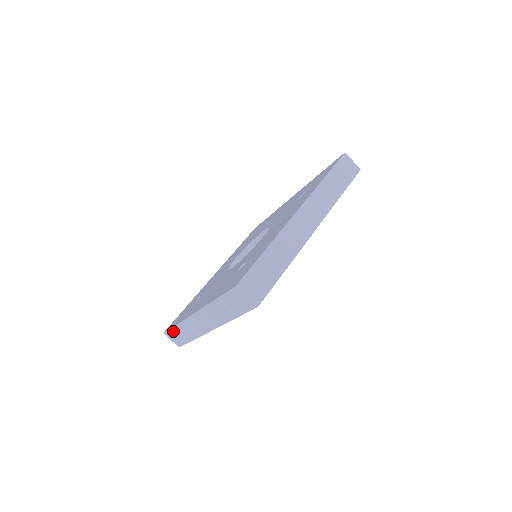
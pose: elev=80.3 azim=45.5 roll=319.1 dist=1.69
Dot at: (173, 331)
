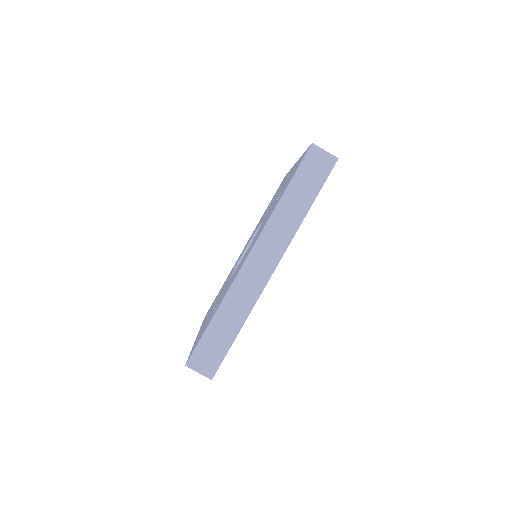
Dot at: occluded
